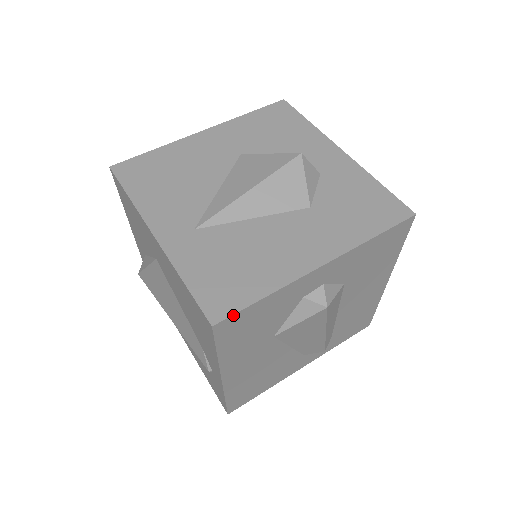
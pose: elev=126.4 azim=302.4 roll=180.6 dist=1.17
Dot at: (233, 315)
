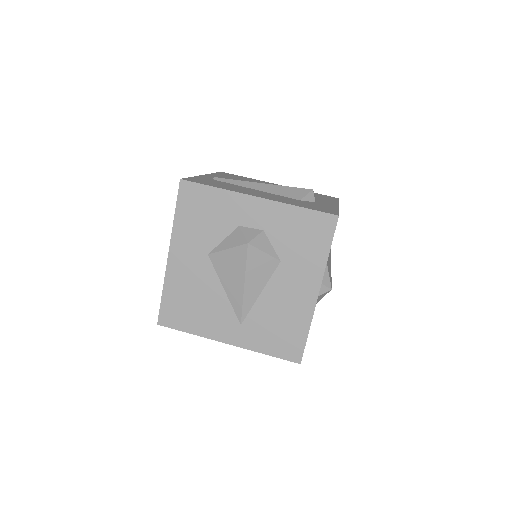
Dot at: (303, 352)
